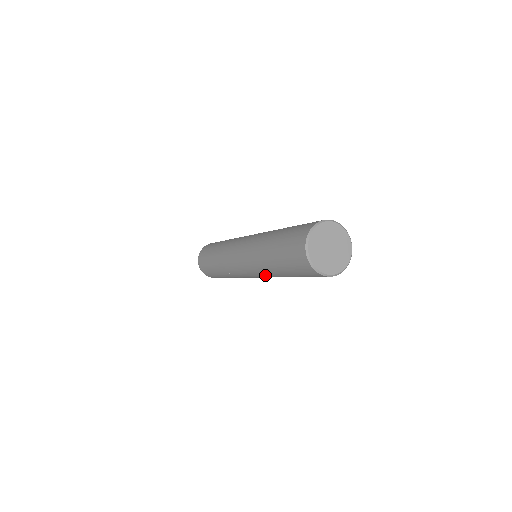
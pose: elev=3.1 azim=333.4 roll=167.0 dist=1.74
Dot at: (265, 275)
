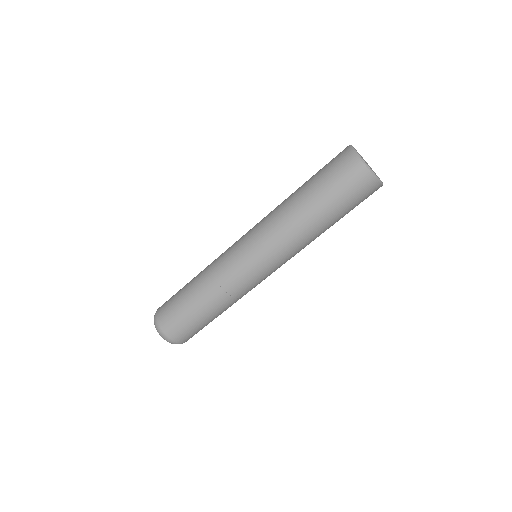
Dot at: (296, 249)
